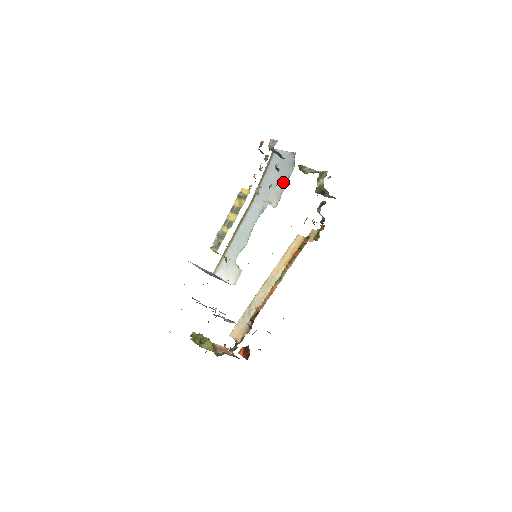
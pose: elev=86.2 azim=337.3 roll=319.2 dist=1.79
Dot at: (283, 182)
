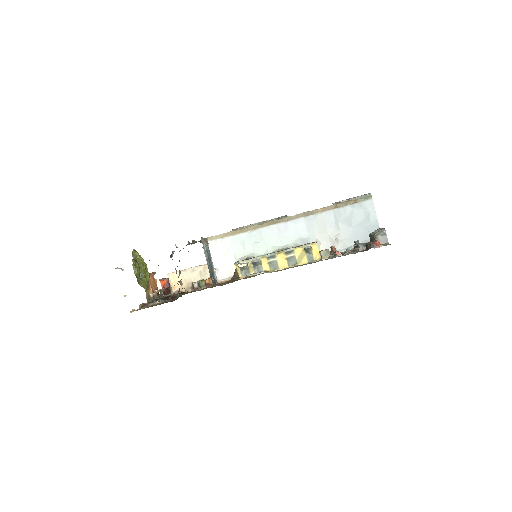
Dot at: (345, 244)
